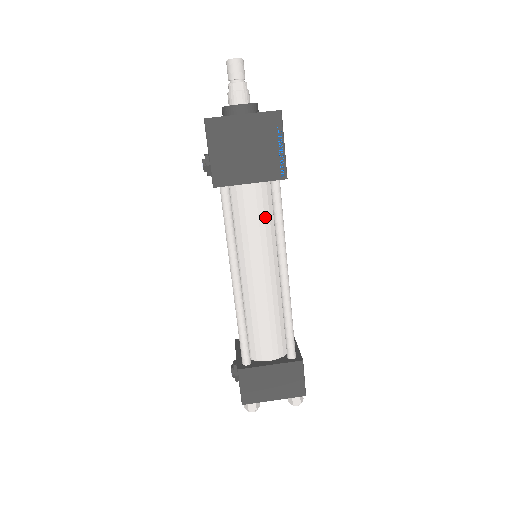
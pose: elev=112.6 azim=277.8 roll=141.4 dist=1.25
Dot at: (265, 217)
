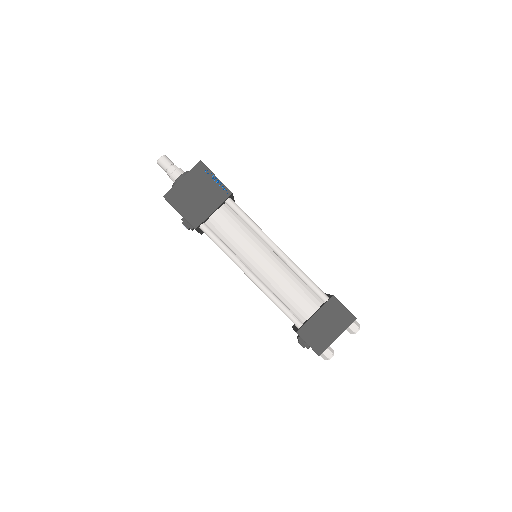
Dot at: (239, 225)
